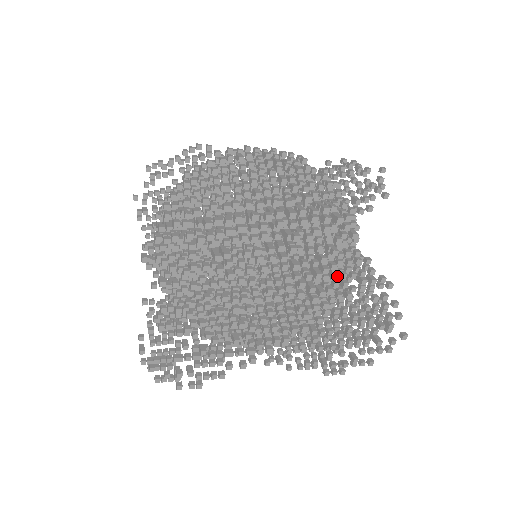
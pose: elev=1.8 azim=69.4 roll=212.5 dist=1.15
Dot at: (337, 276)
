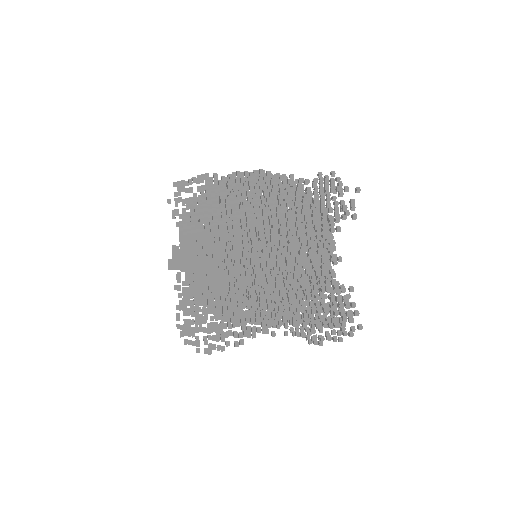
Dot at: (304, 287)
